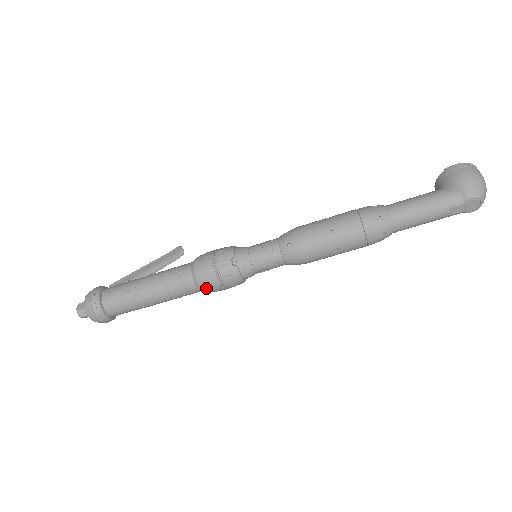
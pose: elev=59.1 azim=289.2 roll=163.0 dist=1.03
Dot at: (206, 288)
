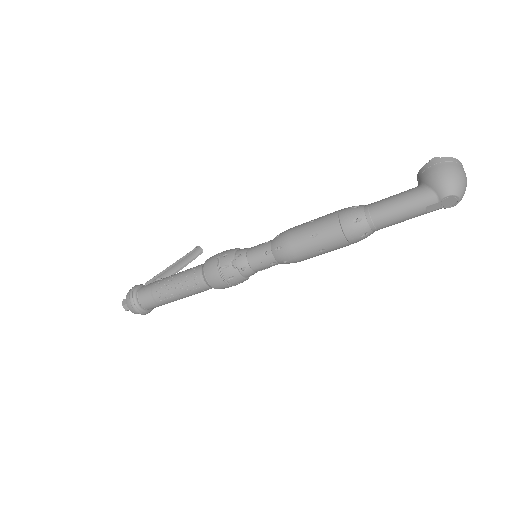
Dot at: (215, 287)
